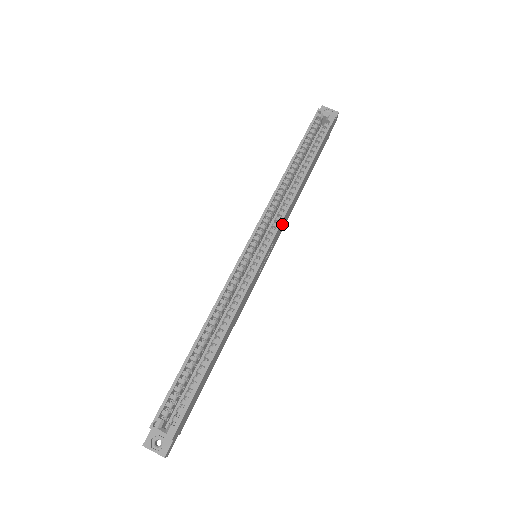
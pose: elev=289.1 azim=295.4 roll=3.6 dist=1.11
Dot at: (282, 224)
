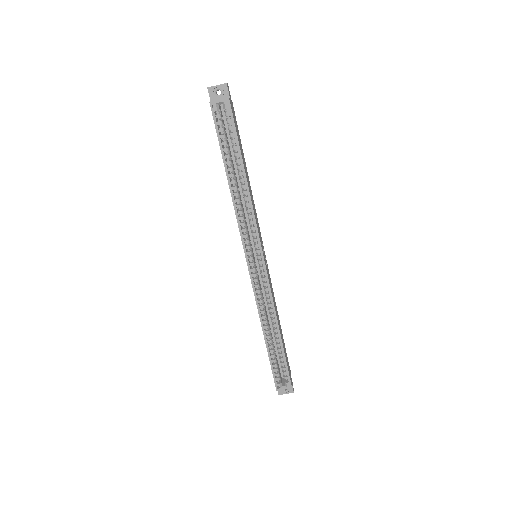
Dot at: (257, 225)
